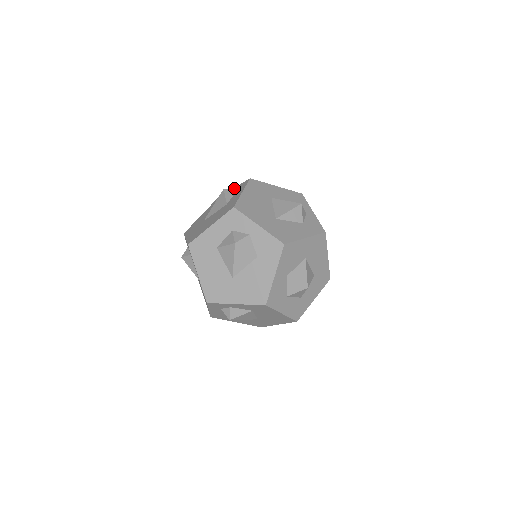
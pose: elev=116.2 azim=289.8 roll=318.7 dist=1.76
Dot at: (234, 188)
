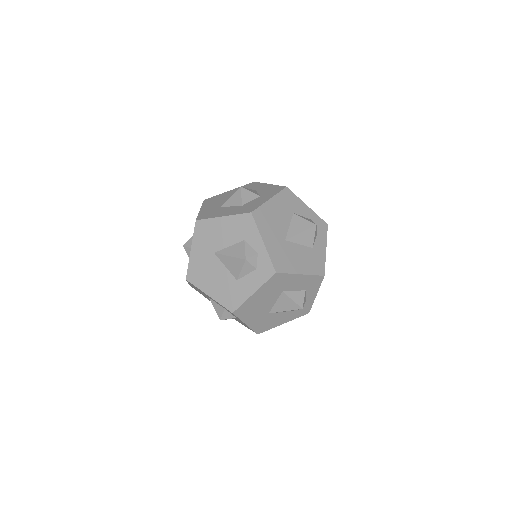
Dot at: (262, 248)
